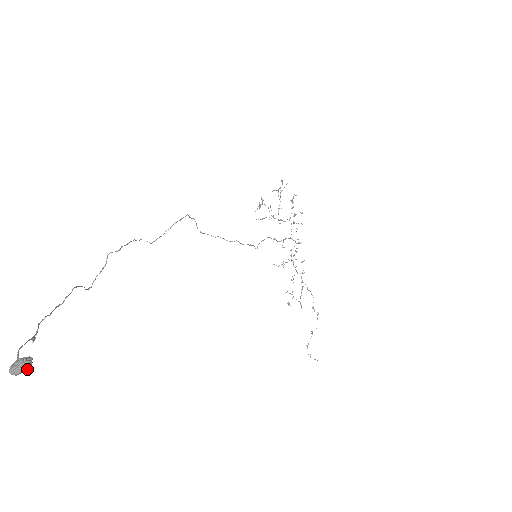
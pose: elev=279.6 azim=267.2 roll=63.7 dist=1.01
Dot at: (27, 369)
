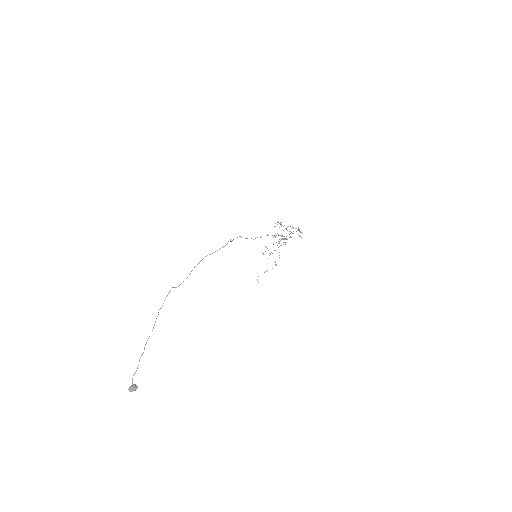
Dot at: (135, 390)
